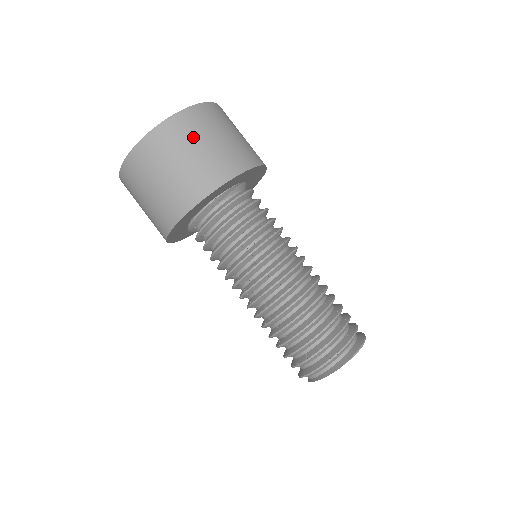
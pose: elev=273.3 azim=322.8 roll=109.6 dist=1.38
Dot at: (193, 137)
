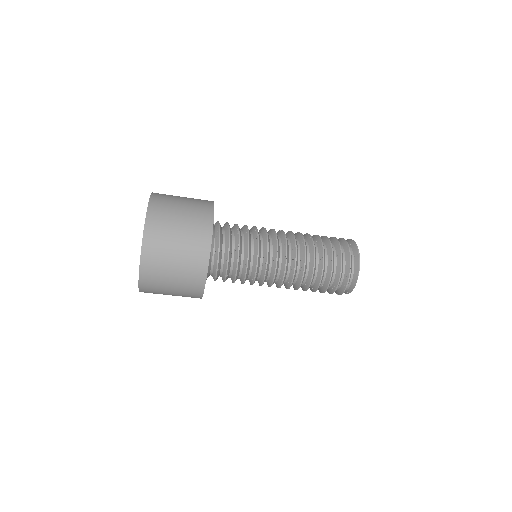
Dot at: (164, 259)
